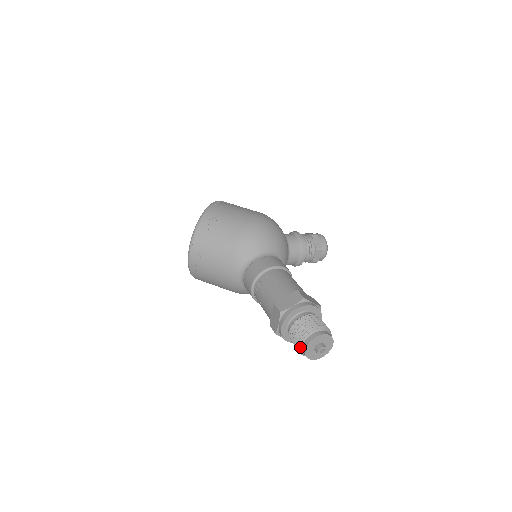
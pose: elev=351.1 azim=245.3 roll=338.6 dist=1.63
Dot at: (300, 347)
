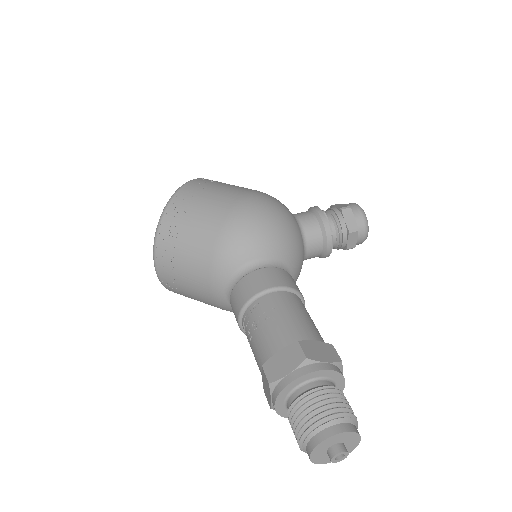
Dot at: (302, 449)
